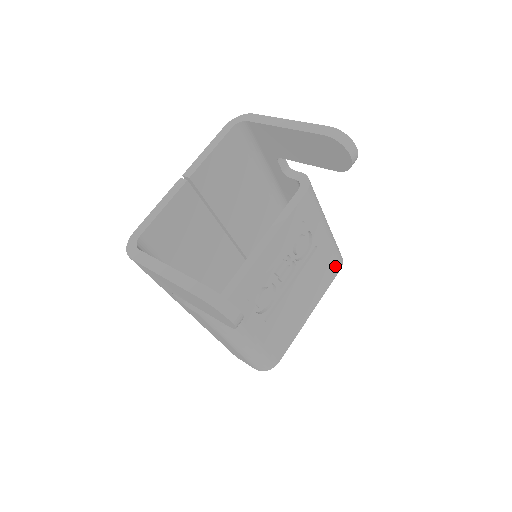
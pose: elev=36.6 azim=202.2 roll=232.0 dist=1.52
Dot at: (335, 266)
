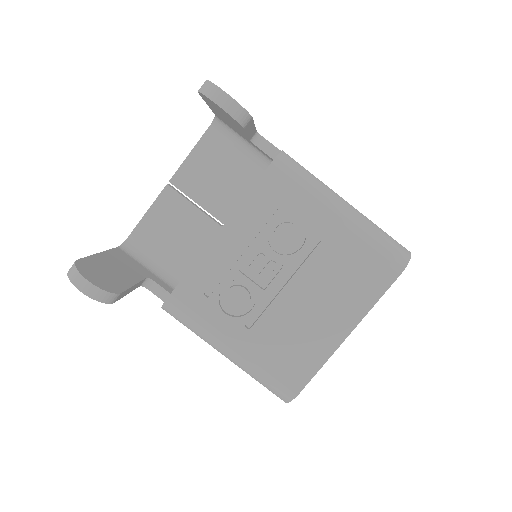
Dot at: (382, 269)
